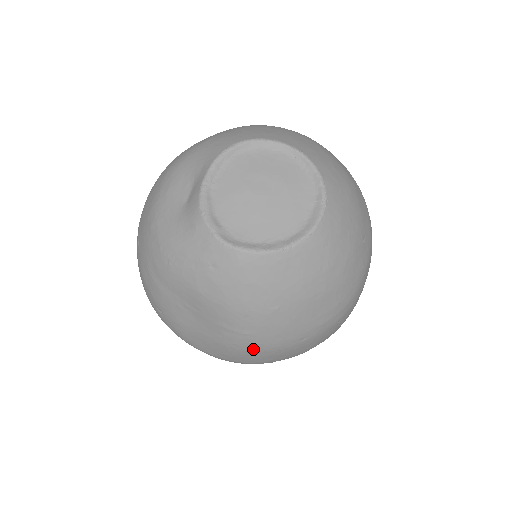
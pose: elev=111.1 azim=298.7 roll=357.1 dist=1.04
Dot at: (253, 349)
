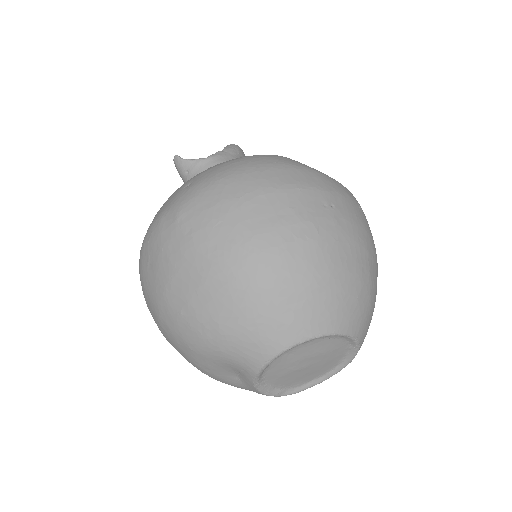
Dot at: occluded
